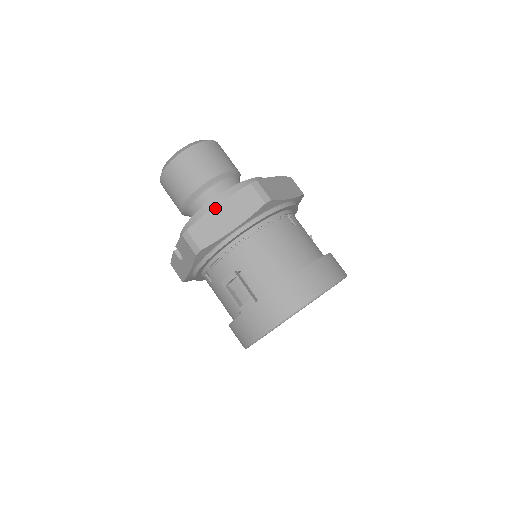
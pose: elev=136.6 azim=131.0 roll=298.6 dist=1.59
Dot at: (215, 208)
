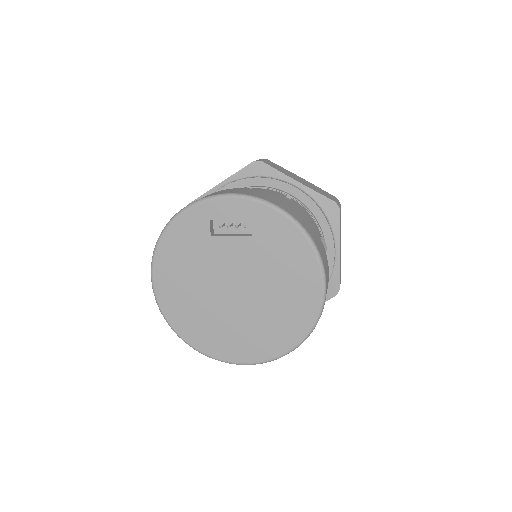
Dot at: occluded
